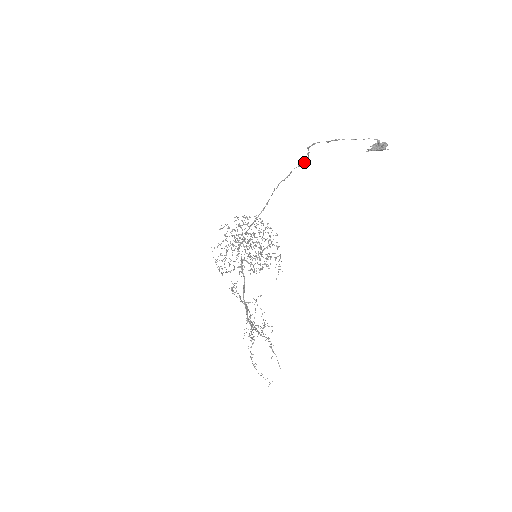
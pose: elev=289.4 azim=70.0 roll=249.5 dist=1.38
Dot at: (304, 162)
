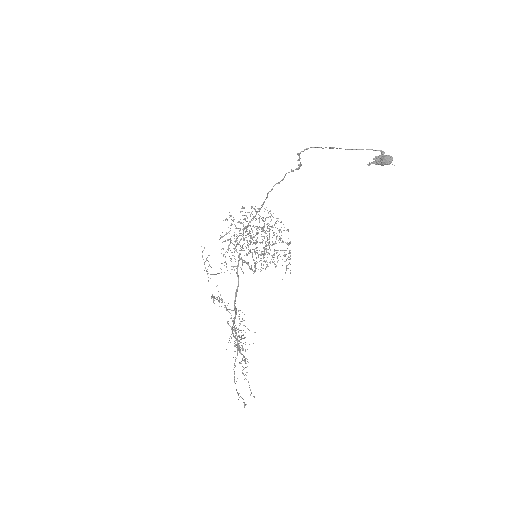
Dot at: occluded
